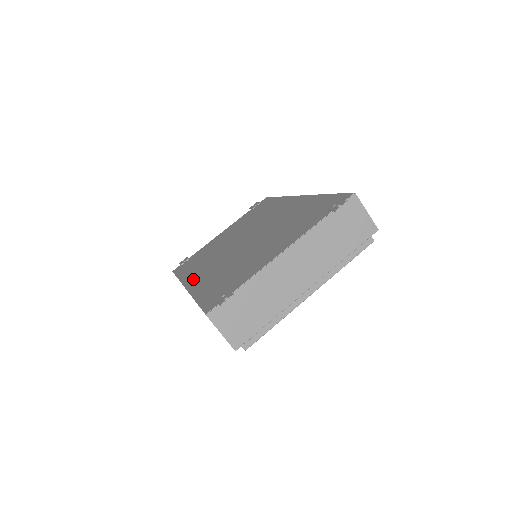
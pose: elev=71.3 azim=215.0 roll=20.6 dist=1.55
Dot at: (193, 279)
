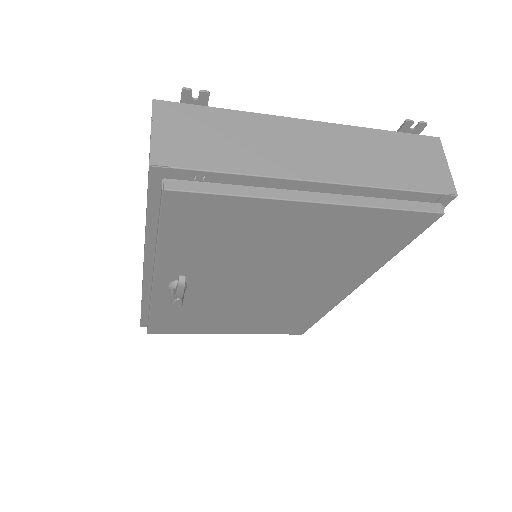
Dot at: occluded
